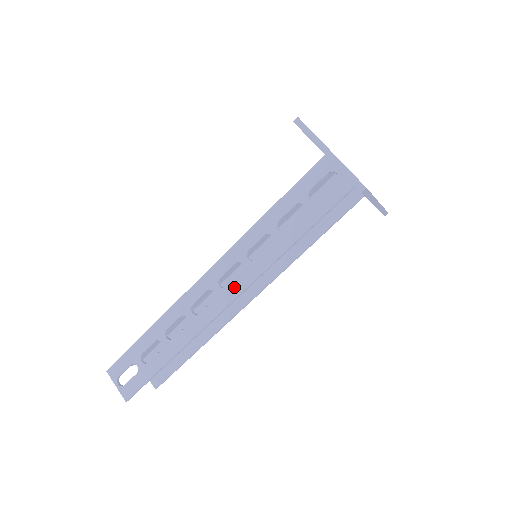
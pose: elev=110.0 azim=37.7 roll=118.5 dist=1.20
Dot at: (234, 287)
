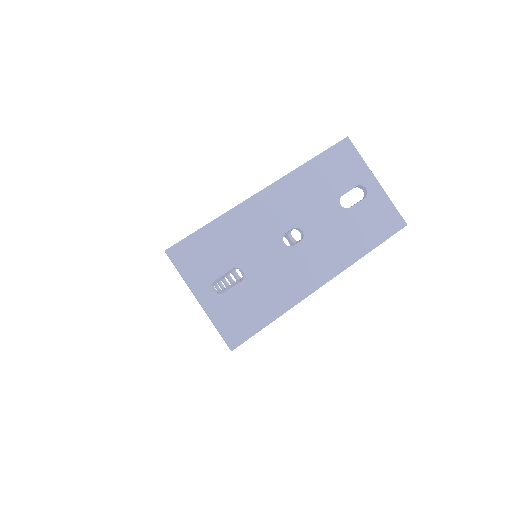
Dot at: occluded
